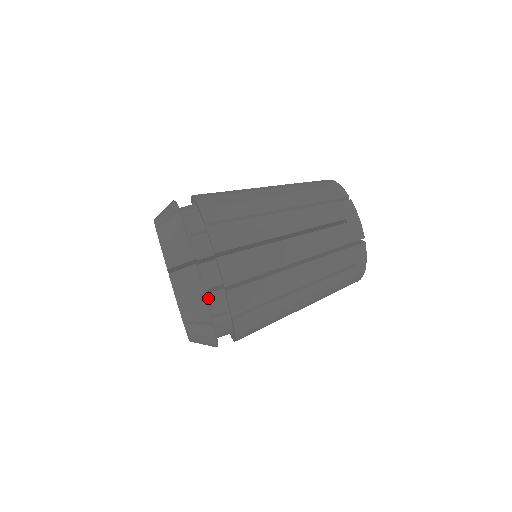
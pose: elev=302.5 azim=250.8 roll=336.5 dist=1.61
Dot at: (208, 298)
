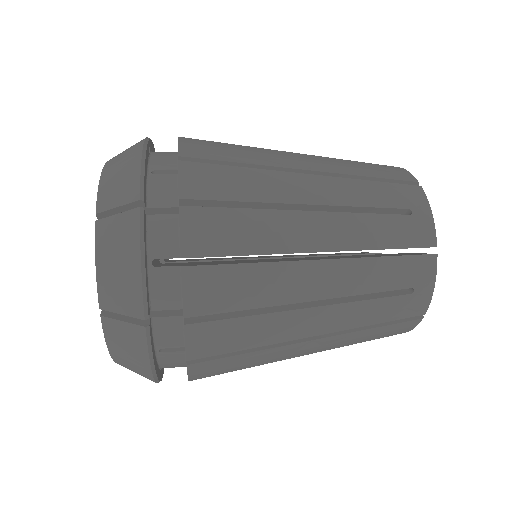
Dot at: (150, 276)
